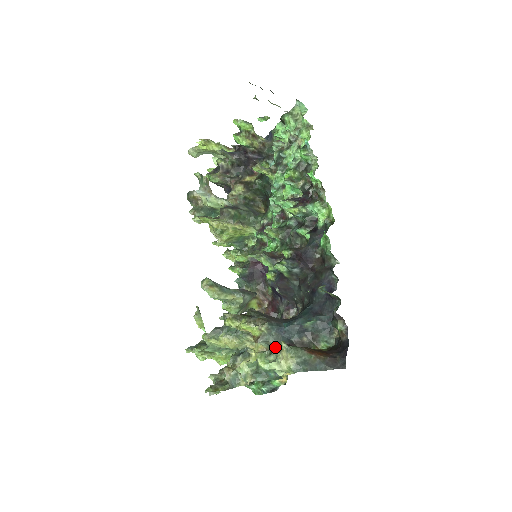
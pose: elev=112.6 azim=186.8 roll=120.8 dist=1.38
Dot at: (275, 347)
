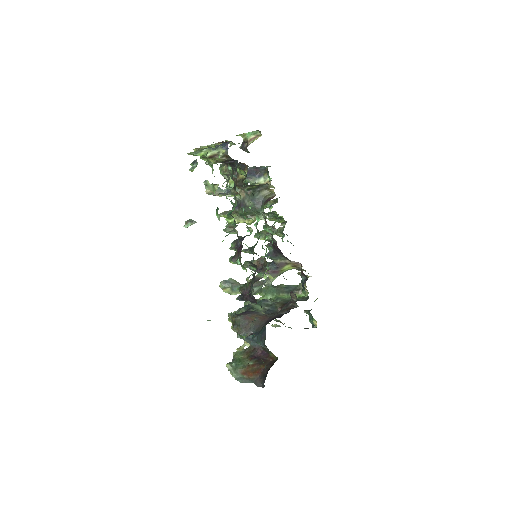
Dot at: (246, 349)
